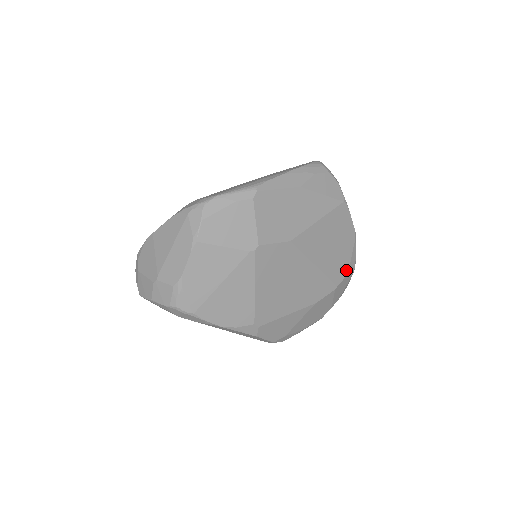
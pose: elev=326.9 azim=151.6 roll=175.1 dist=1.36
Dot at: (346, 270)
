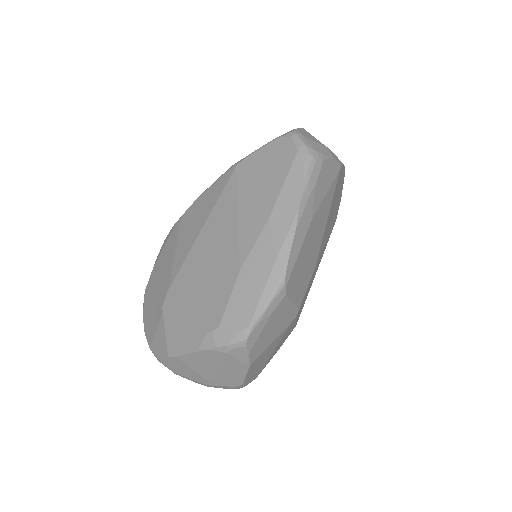
Dot at: (340, 200)
